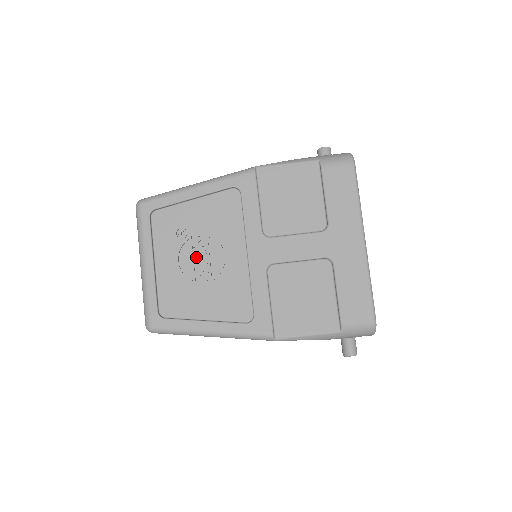
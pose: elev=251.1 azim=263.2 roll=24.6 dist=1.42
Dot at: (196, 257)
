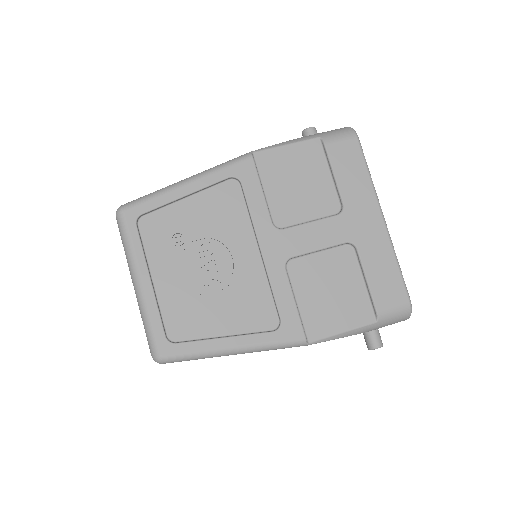
Dot at: (201, 264)
